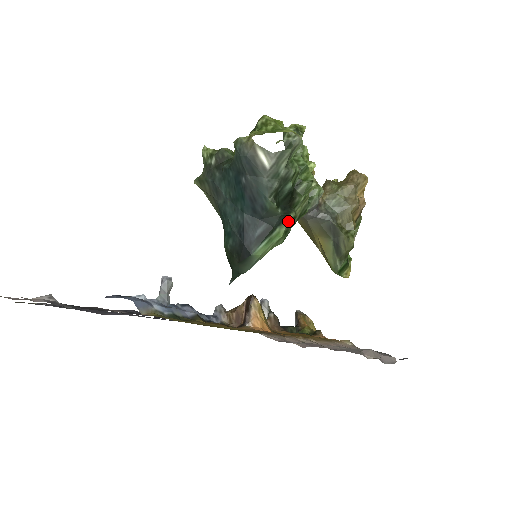
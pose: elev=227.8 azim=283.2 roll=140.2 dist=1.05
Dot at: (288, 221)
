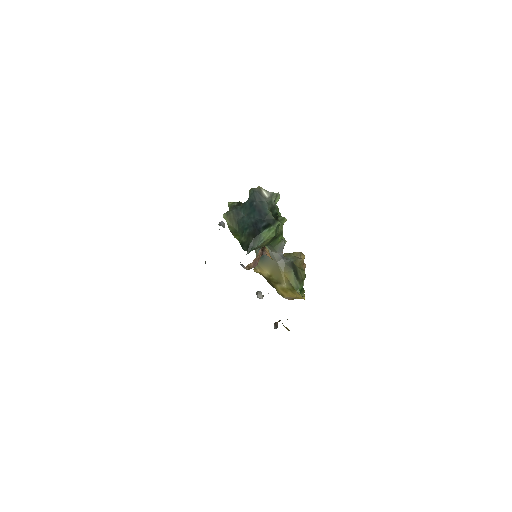
Dot at: (277, 225)
